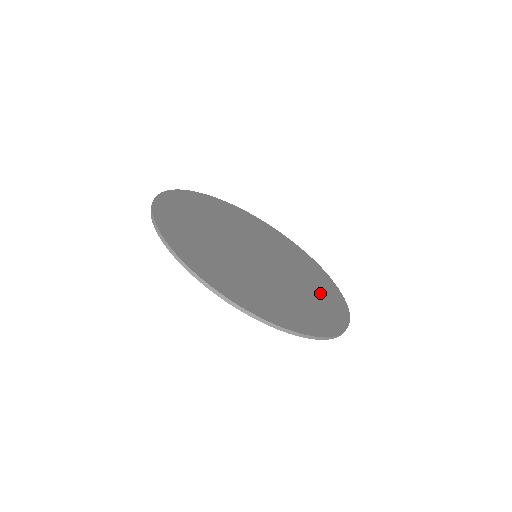
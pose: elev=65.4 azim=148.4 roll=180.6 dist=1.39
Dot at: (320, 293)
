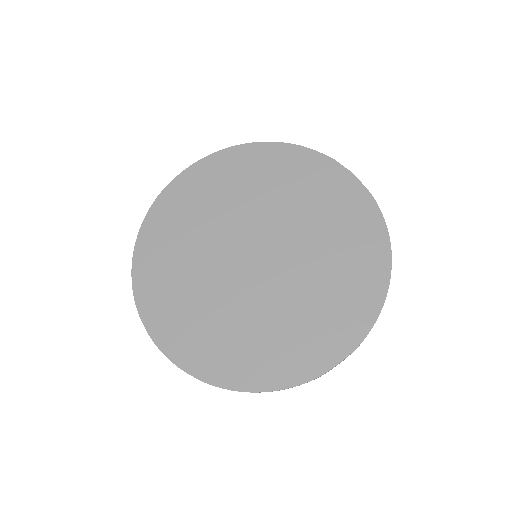
Dot at: (332, 303)
